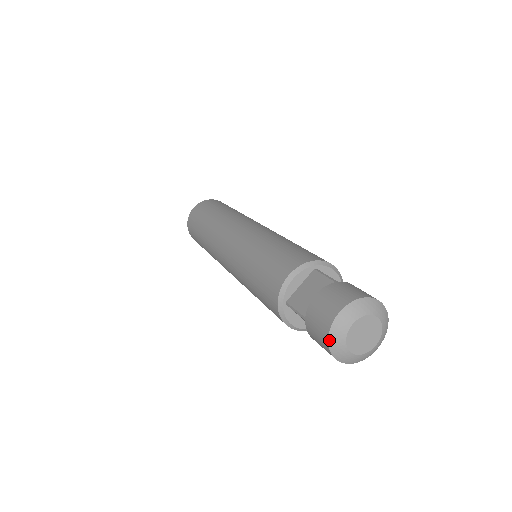
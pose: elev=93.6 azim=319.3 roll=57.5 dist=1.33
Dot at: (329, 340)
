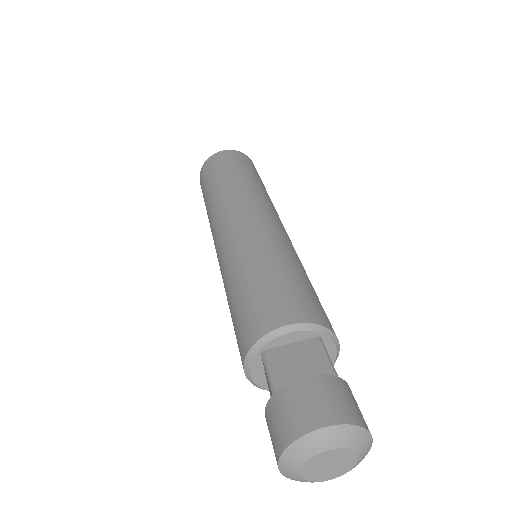
Dot at: occluded
